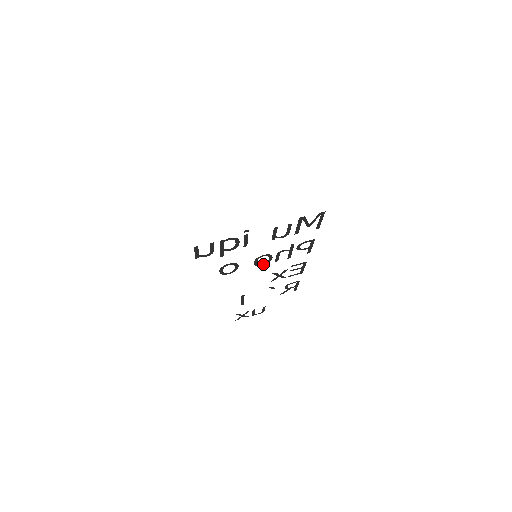
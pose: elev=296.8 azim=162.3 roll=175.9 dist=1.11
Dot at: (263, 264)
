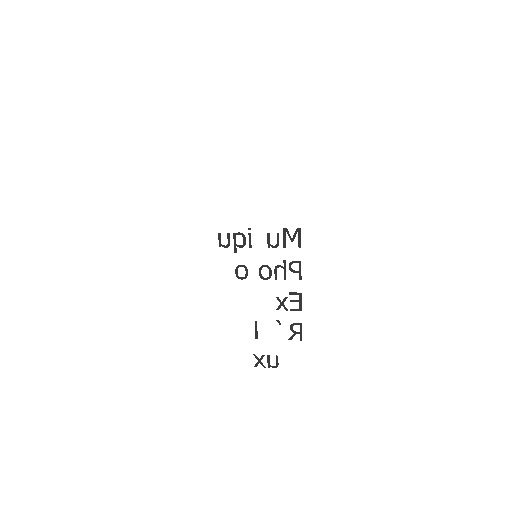
Dot at: (266, 279)
